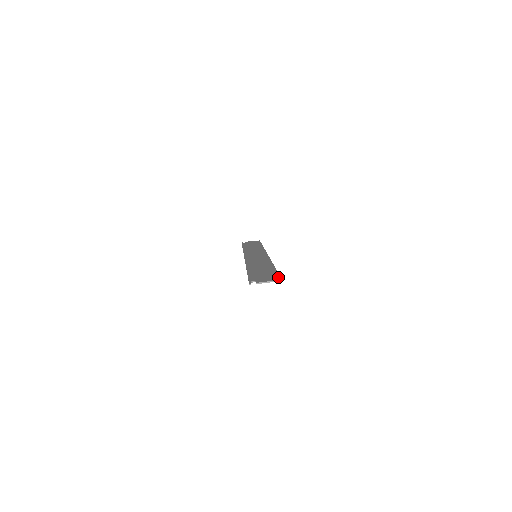
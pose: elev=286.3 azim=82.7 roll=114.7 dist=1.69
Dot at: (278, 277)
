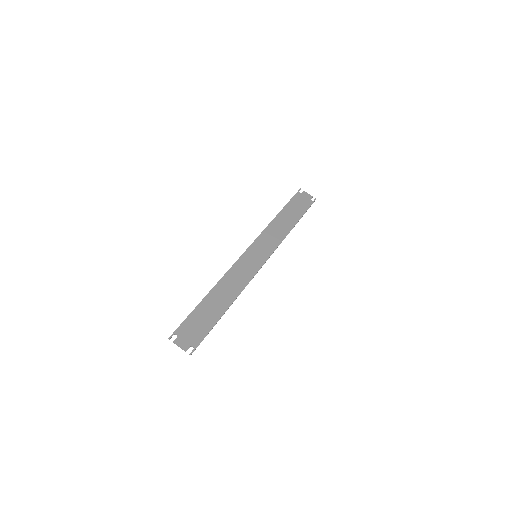
Dot at: (195, 346)
